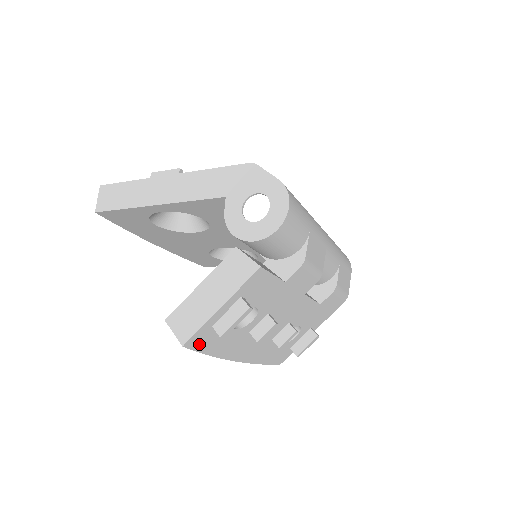
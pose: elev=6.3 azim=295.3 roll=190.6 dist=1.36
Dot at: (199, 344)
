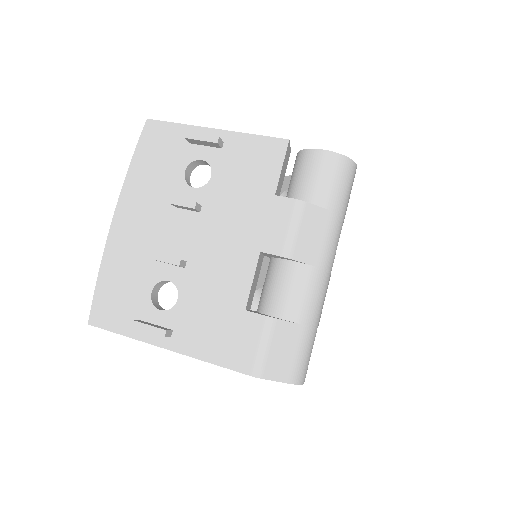
Dot at: occluded
